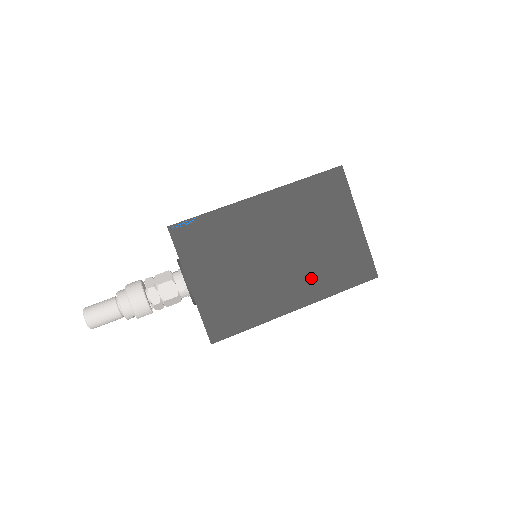
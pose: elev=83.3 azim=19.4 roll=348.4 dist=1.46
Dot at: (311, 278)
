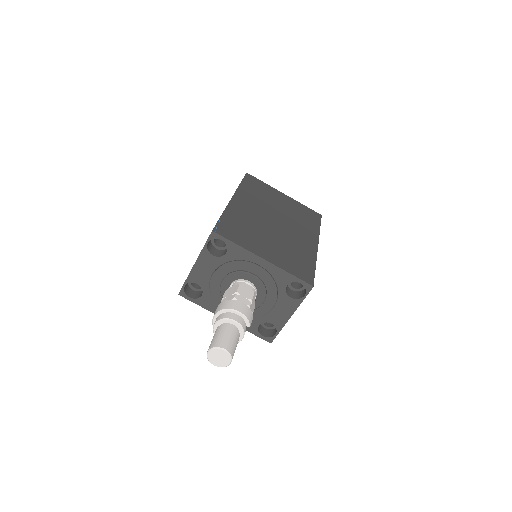
Dot at: (302, 228)
